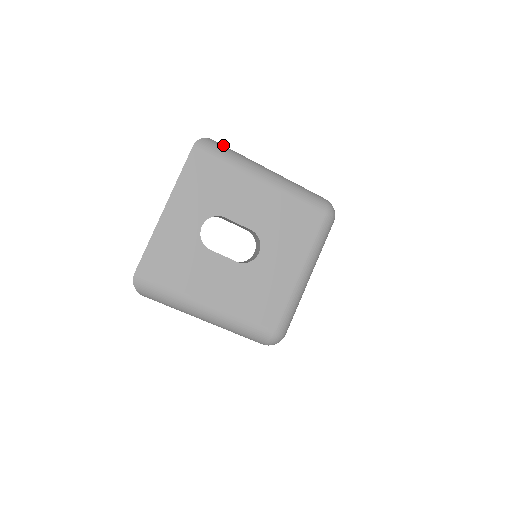
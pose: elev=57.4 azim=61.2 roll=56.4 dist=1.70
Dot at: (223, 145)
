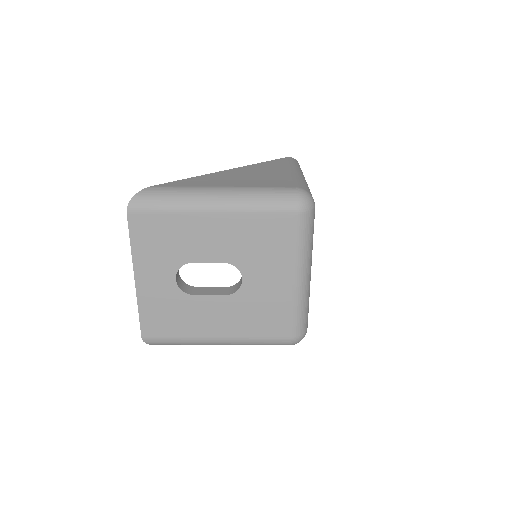
Dot at: (158, 189)
